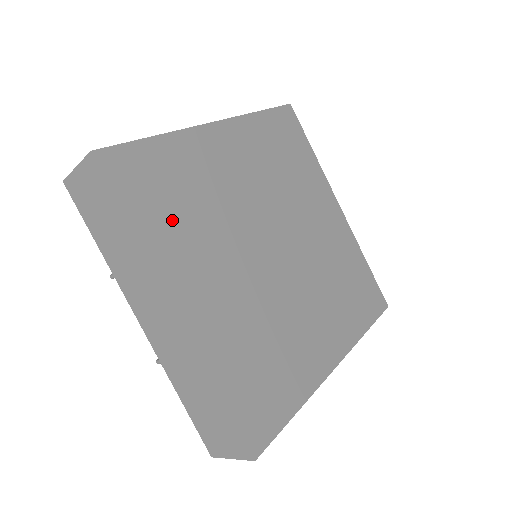
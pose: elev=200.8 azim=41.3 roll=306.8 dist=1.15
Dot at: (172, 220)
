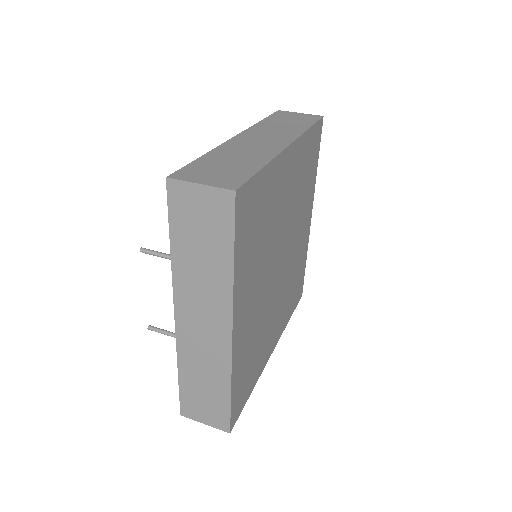
Dot at: (251, 251)
